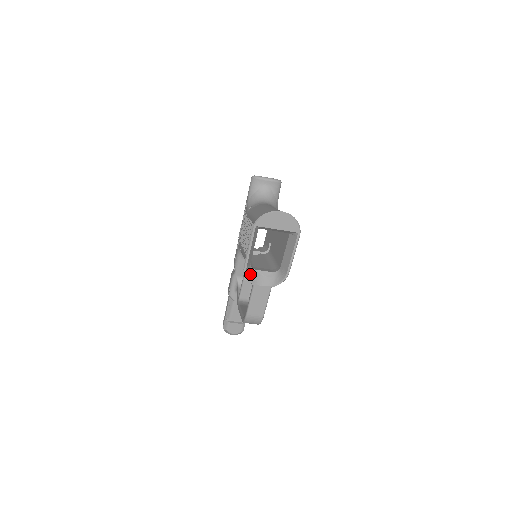
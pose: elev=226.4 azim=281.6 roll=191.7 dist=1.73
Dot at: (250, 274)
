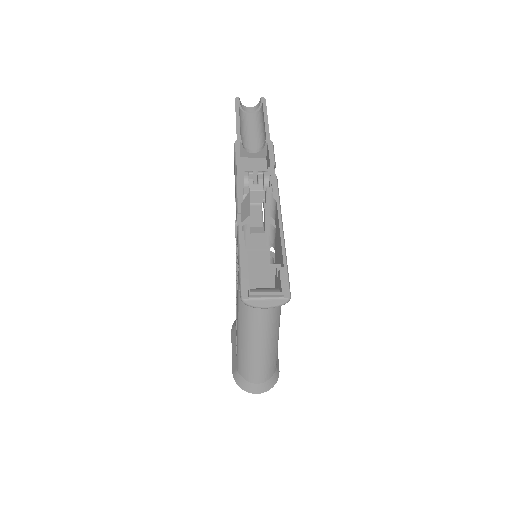
Dot at: occluded
